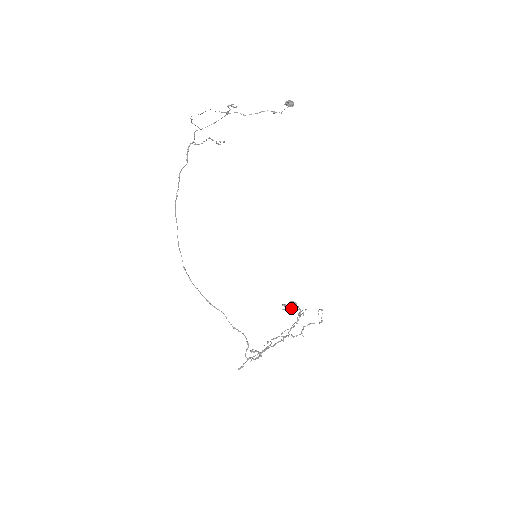
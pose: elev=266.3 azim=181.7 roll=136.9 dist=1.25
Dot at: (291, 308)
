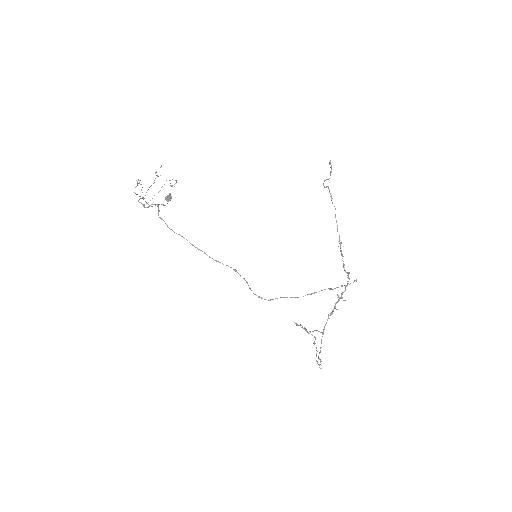
Dot at: (331, 172)
